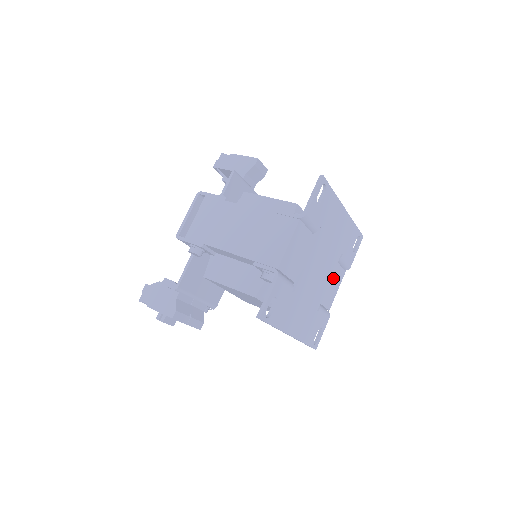
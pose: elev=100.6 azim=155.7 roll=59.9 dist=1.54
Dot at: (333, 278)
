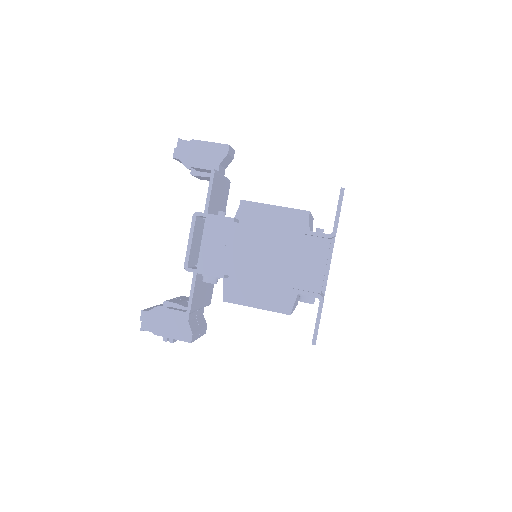
Dot at: occluded
